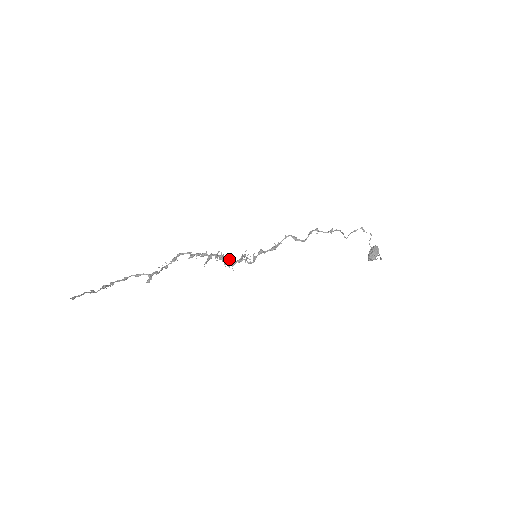
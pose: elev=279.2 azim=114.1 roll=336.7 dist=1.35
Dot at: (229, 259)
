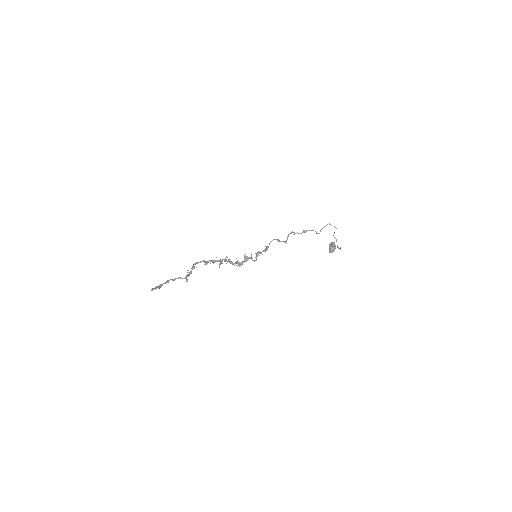
Dot at: (237, 261)
